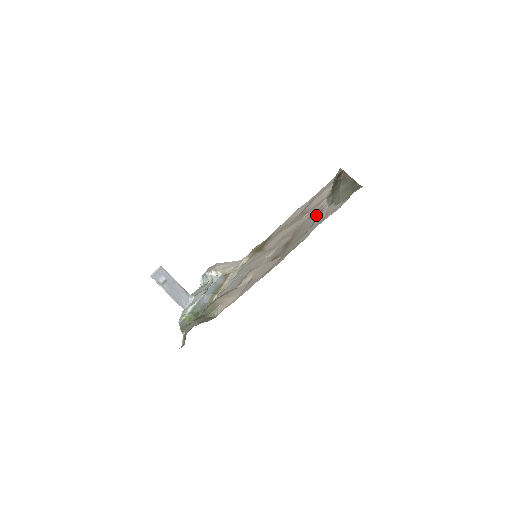
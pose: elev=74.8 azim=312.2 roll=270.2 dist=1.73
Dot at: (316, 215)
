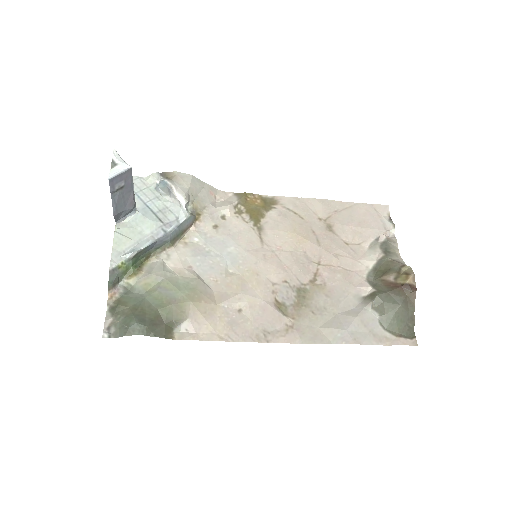
Dot at: (351, 291)
